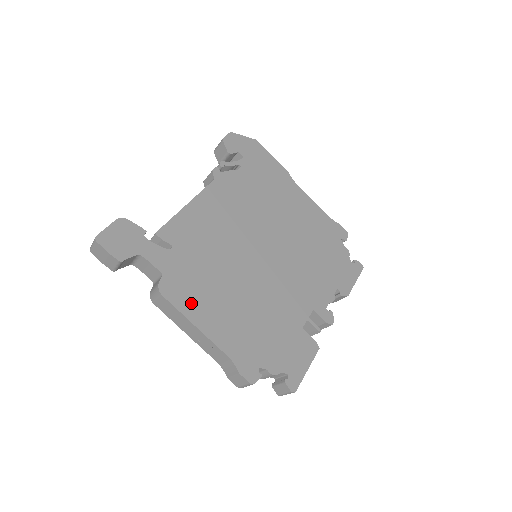
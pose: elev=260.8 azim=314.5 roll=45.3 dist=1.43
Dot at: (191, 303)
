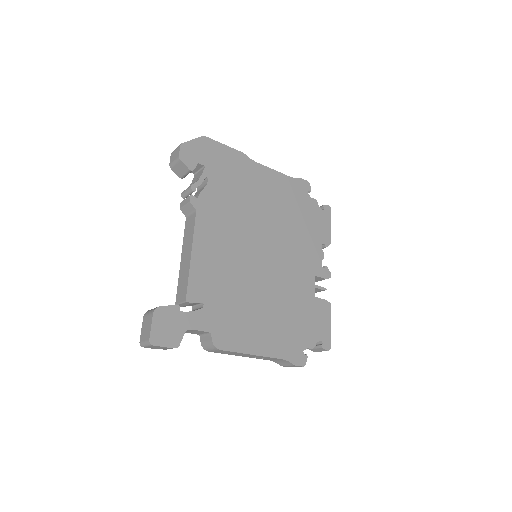
Dot at: (241, 339)
